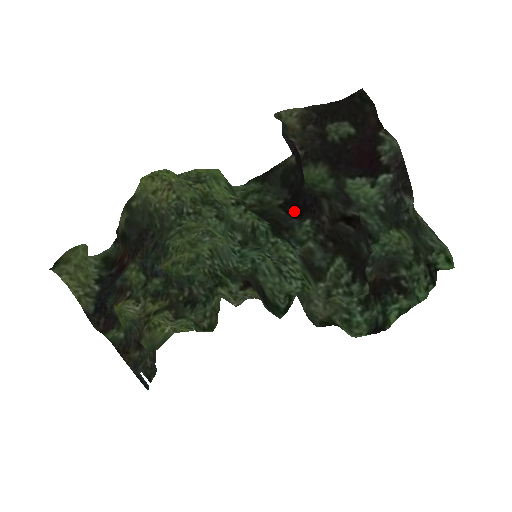
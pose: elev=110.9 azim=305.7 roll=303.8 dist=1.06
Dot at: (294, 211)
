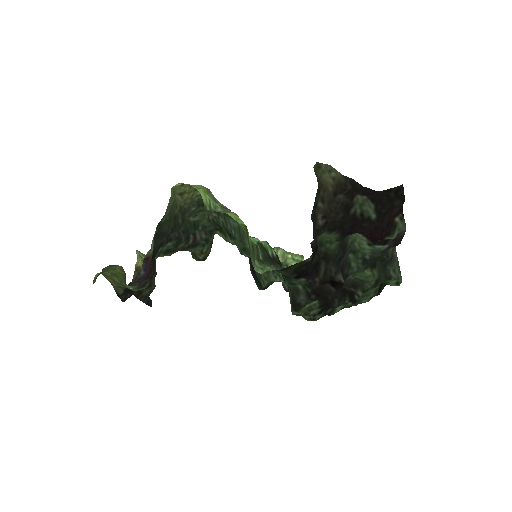
Dot at: (296, 277)
